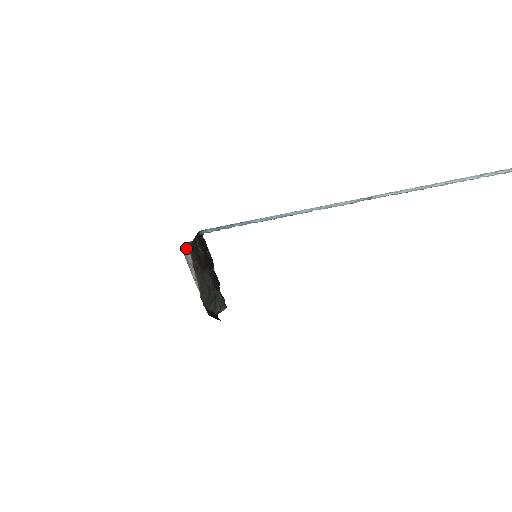
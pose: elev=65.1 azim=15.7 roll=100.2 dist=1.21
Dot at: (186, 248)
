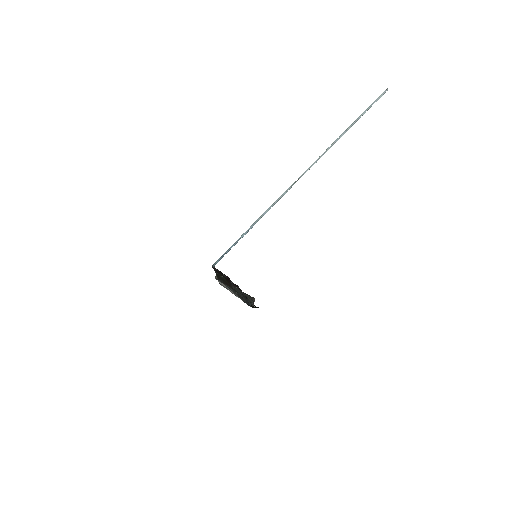
Dot at: (218, 281)
